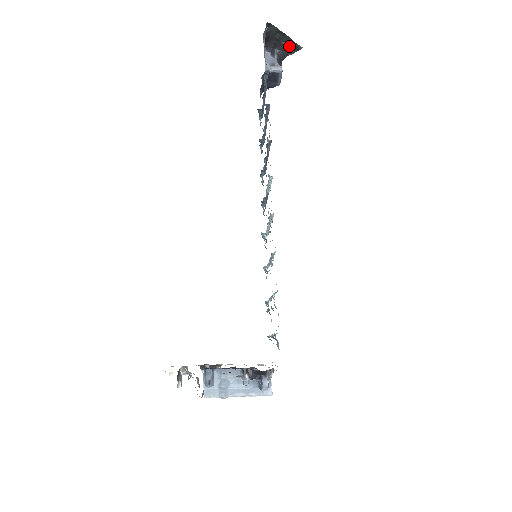
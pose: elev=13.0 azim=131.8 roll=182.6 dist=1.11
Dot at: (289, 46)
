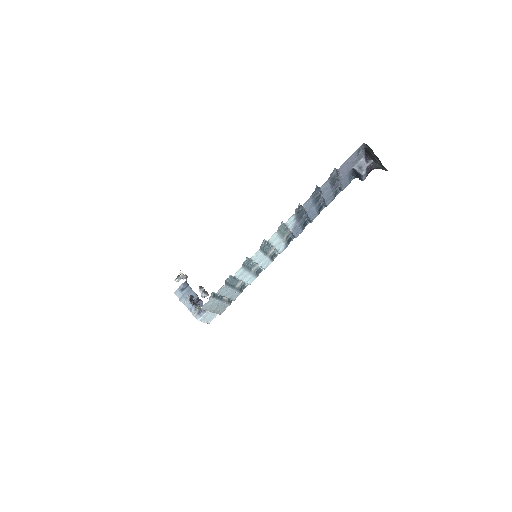
Dot at: (380, 164)
